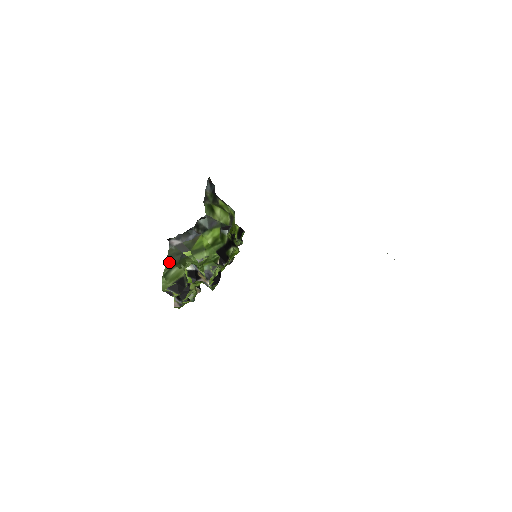
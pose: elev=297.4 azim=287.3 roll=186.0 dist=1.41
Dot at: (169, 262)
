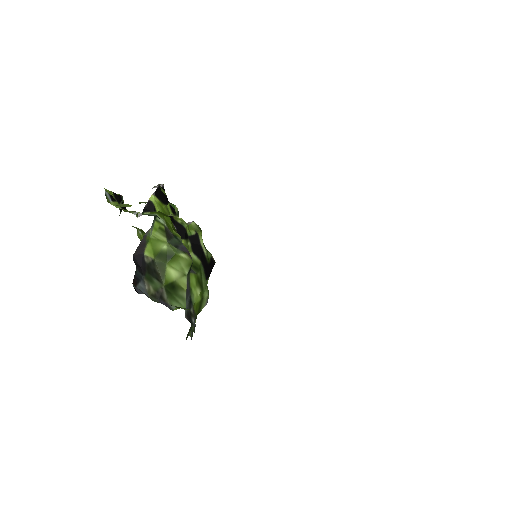
Dot at: occluded
